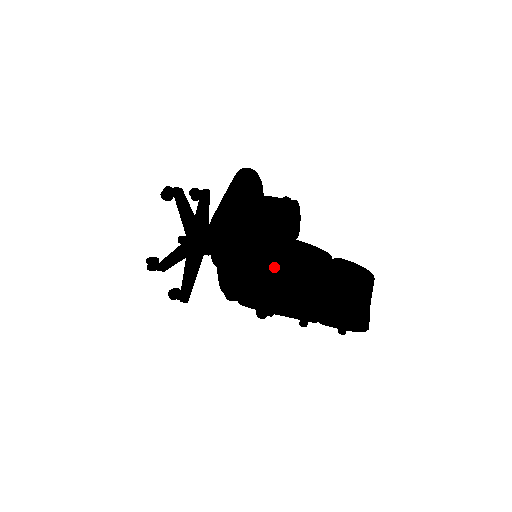
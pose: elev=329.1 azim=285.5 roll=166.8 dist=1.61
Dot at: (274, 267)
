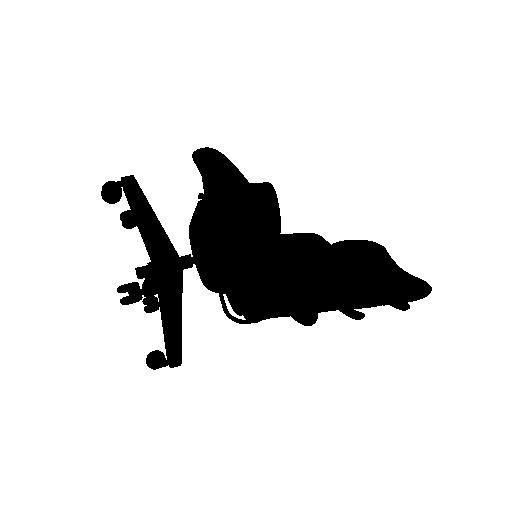
Dot at: occluded
